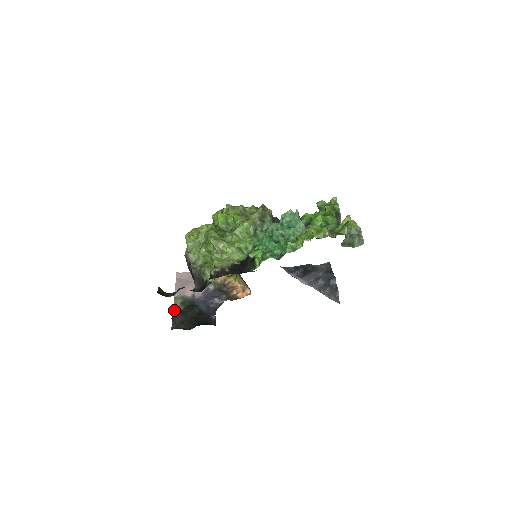
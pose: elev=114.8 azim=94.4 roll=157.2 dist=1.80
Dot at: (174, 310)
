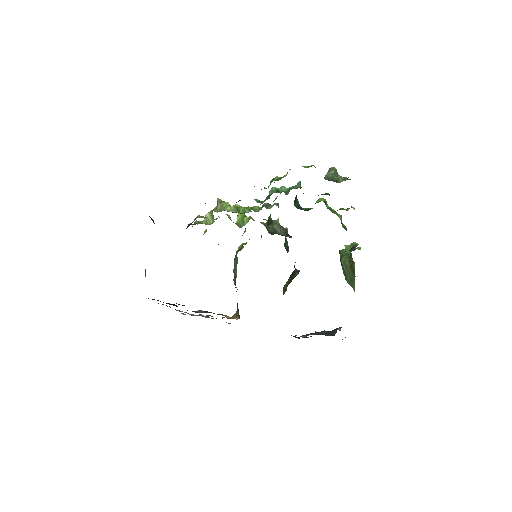
Dot at: occluded
